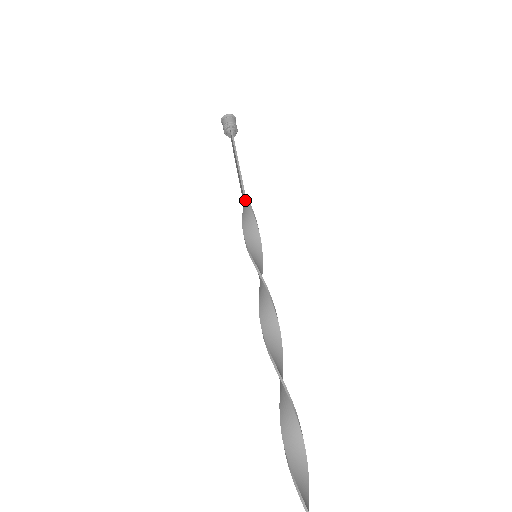
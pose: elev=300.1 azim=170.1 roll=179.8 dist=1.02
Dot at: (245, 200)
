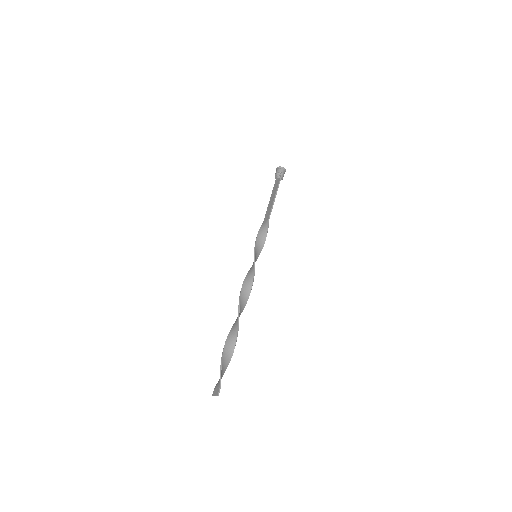
Dot at: (267, 223)
